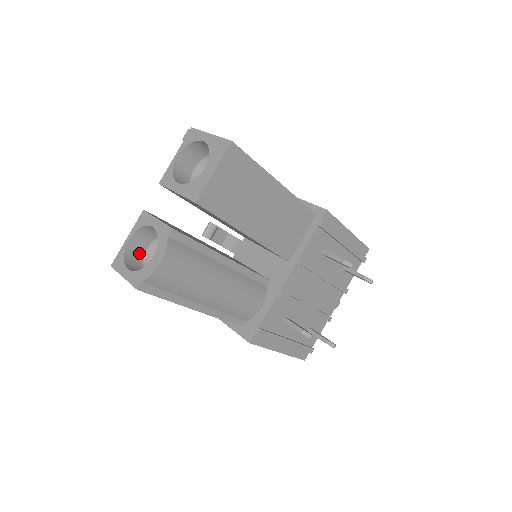
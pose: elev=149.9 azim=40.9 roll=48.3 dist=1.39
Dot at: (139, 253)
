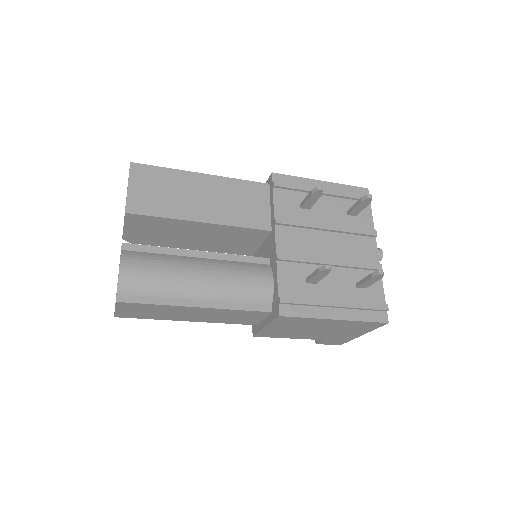
Dot at: occluded
